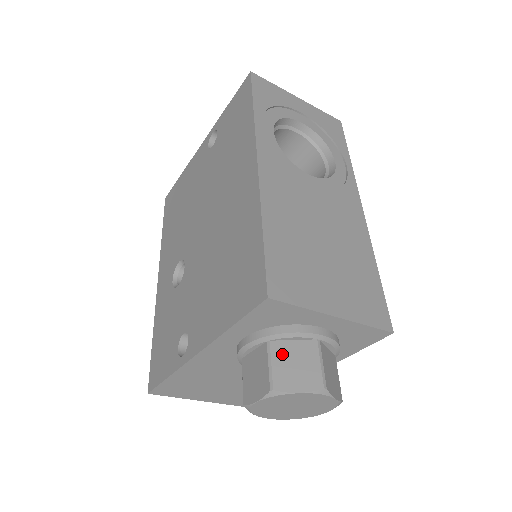
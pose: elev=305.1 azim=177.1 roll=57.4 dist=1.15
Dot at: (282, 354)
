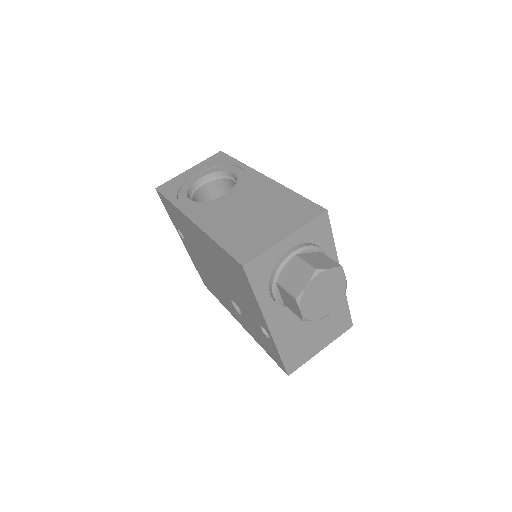
Dot at: (286, 280)
